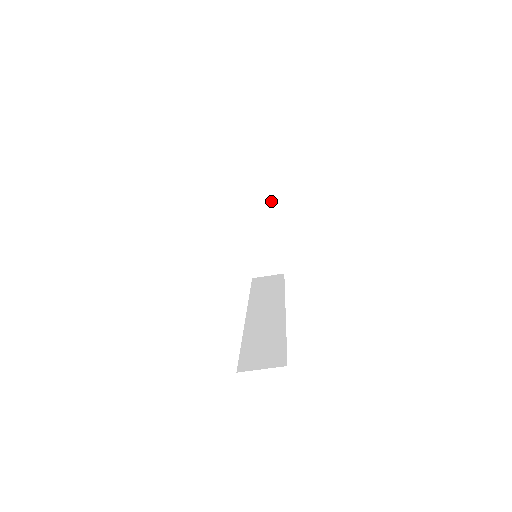
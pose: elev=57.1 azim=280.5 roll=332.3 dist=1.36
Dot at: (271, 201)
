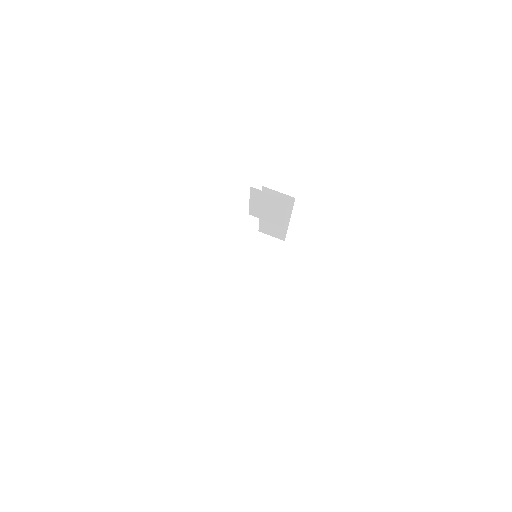
Dot at: (276, 261)
